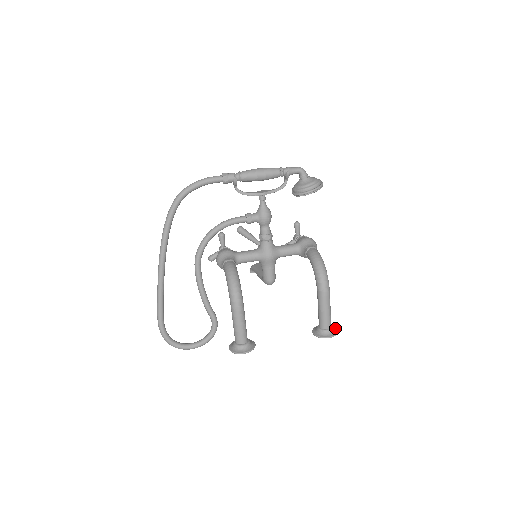
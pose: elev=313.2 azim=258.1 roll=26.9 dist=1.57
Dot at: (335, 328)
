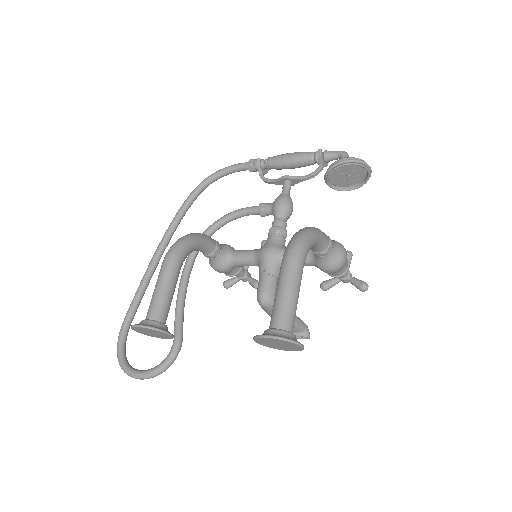
Dot at: occluded
